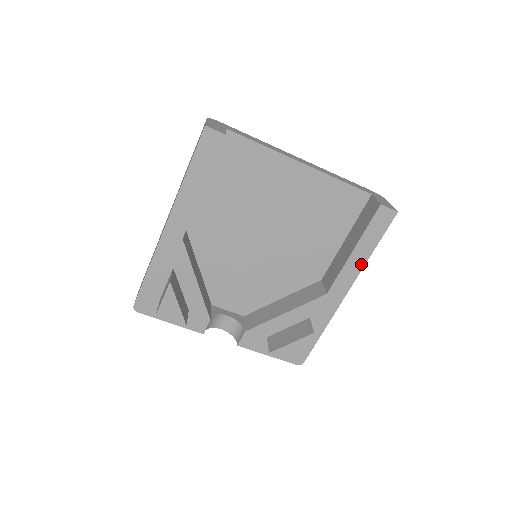
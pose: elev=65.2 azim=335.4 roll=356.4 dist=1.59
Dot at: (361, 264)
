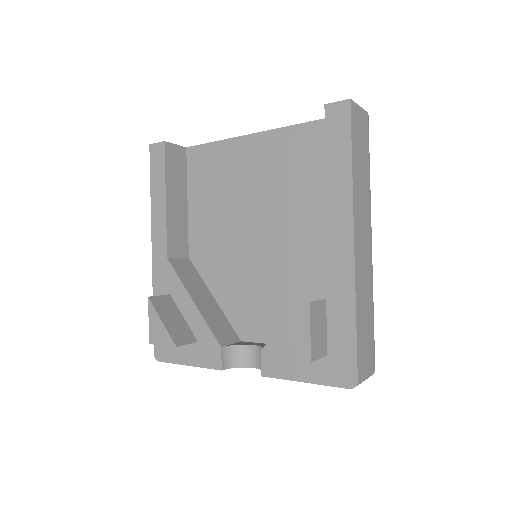
Dot at: (347, 189)
